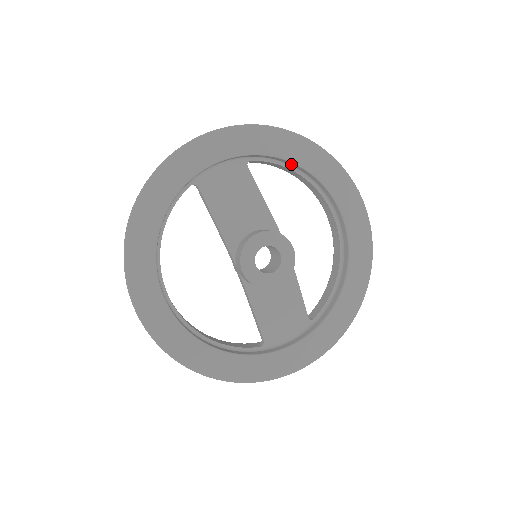
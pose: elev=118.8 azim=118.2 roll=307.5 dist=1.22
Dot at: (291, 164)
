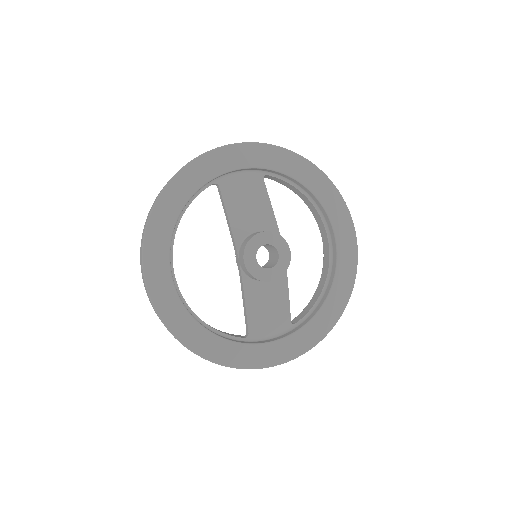
Dot at: (300, 185)
